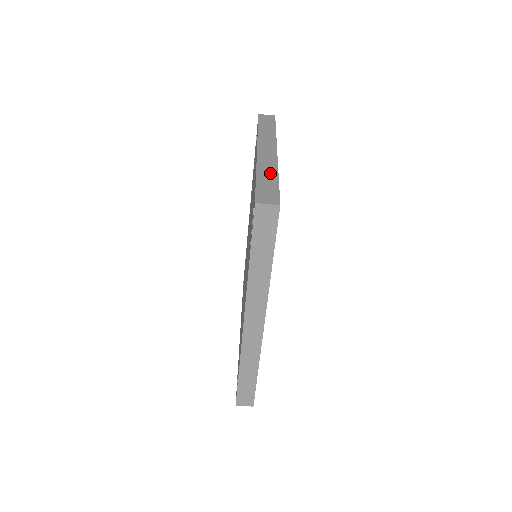
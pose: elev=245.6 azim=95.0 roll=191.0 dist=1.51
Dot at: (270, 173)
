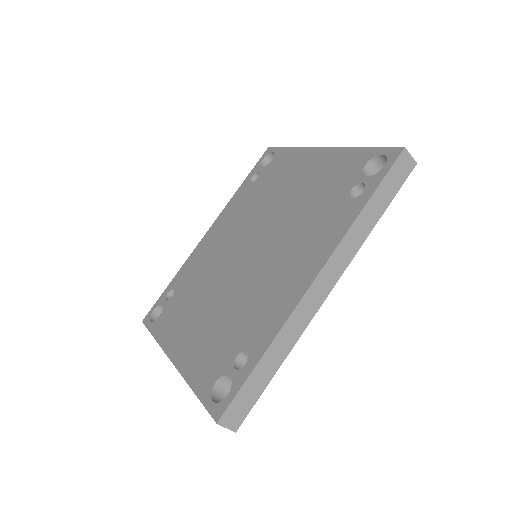
Dot at: occluded
